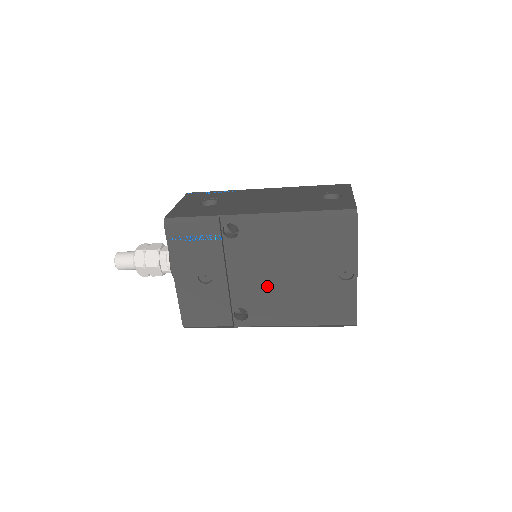
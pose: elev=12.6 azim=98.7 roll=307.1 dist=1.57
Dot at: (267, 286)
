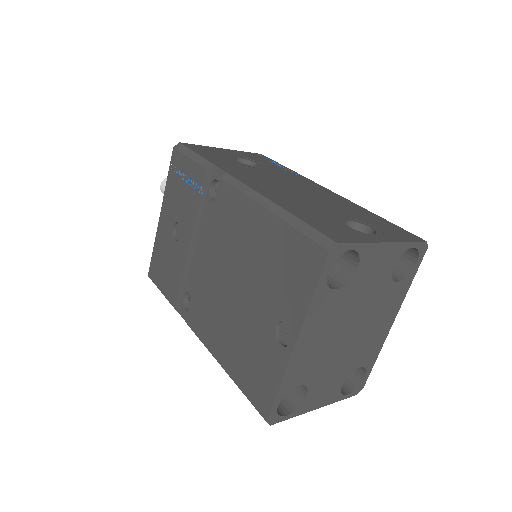
Dot at: (213, 283)
